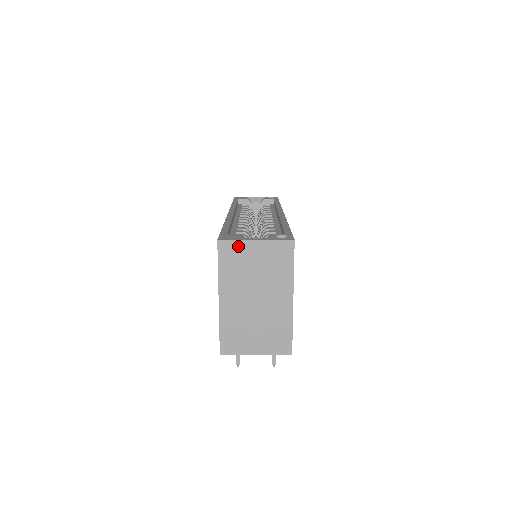
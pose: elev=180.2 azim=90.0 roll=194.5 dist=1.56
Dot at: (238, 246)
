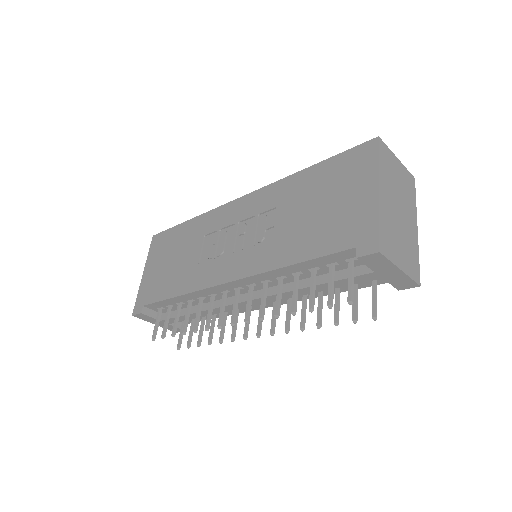
Dot at: (389, 153)
